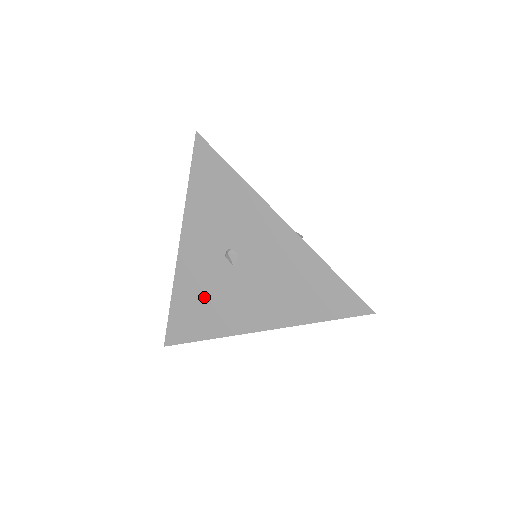
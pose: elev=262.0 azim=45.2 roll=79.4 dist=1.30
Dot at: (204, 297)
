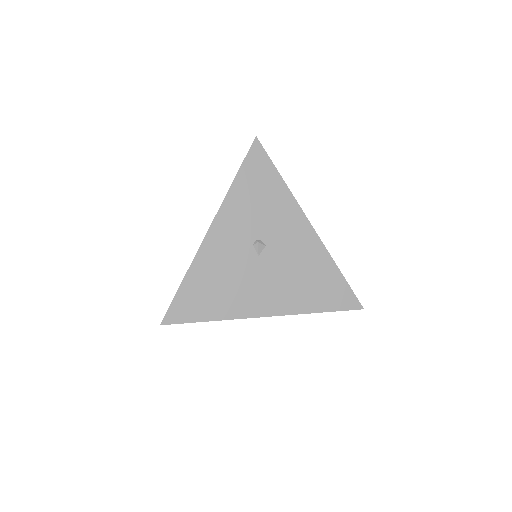
Dot at: (221, 279)
